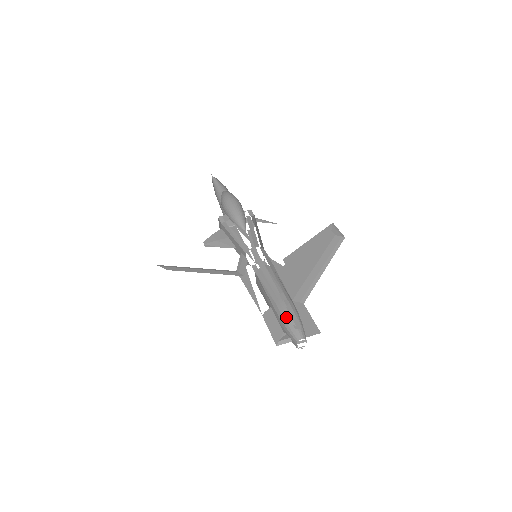
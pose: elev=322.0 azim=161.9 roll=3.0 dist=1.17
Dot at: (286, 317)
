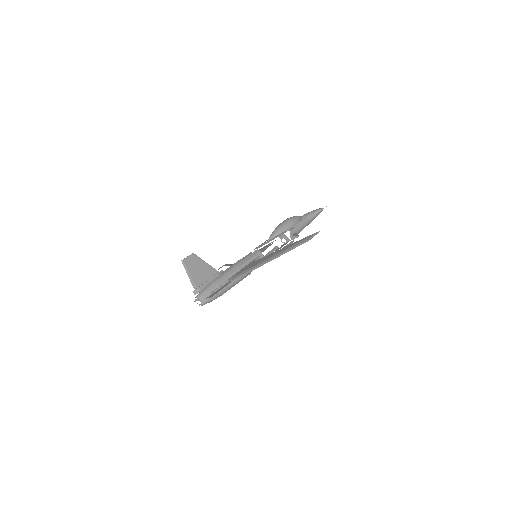
Dot at: occluded
